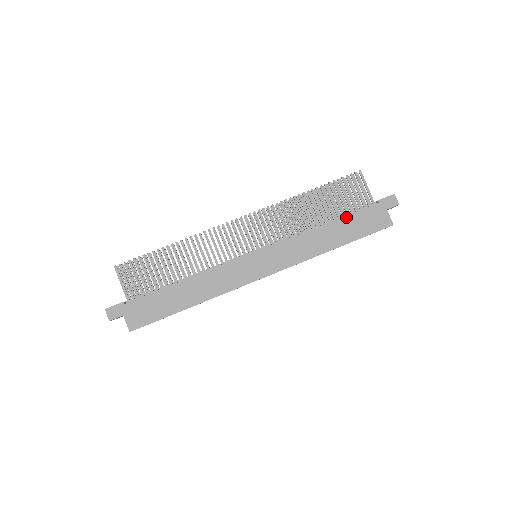
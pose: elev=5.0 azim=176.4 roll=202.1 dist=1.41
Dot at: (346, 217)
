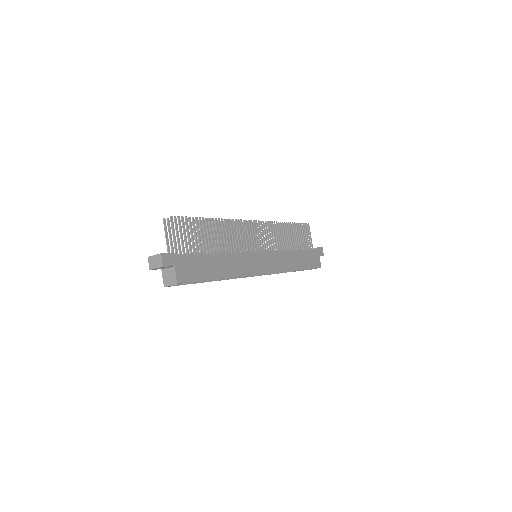
Dot at: (304, 251)
